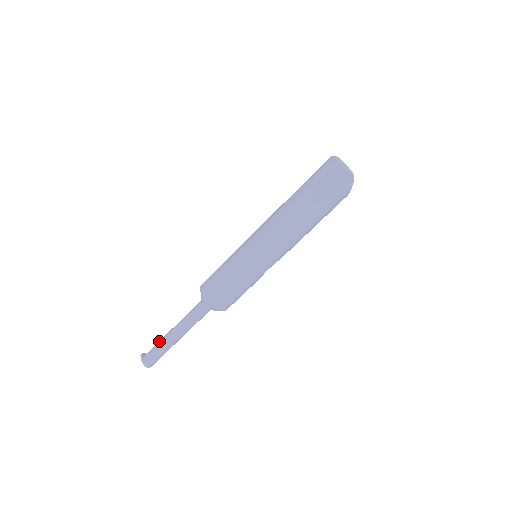
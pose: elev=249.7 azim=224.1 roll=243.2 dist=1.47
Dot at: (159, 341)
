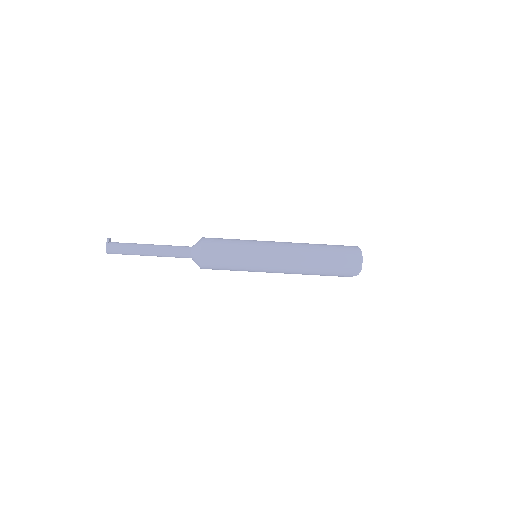
Dot at: (133, 244)
